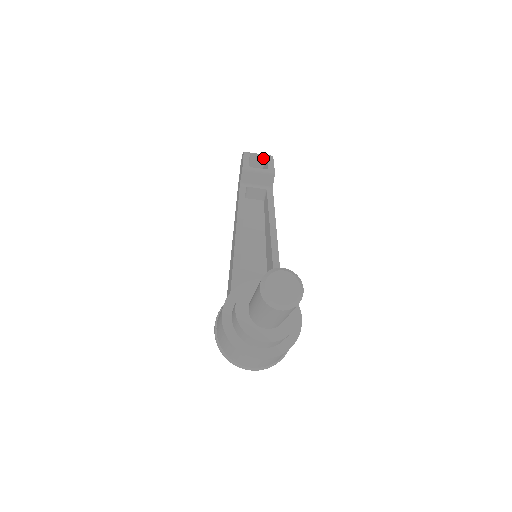
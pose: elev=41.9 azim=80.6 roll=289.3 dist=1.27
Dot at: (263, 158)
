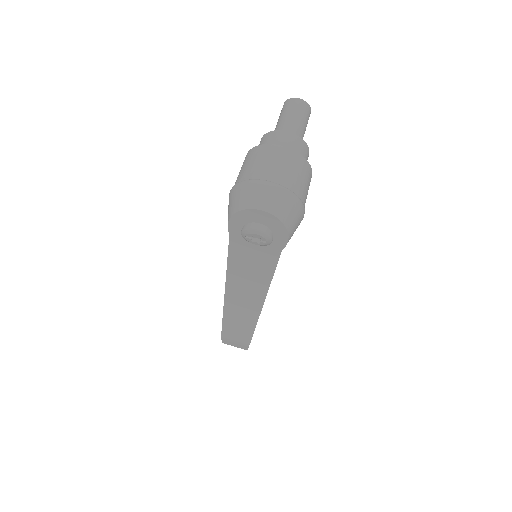
Dot at: occluded
